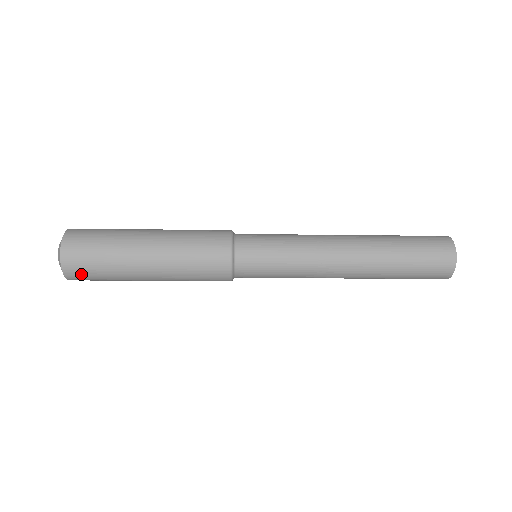
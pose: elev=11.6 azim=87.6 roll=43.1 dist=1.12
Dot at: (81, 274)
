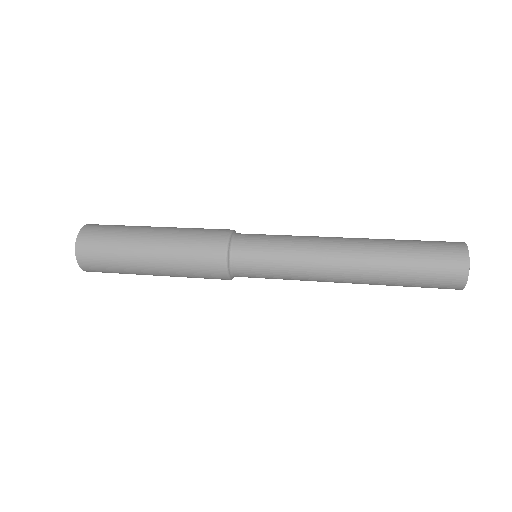
Dot at: (91, 260)
